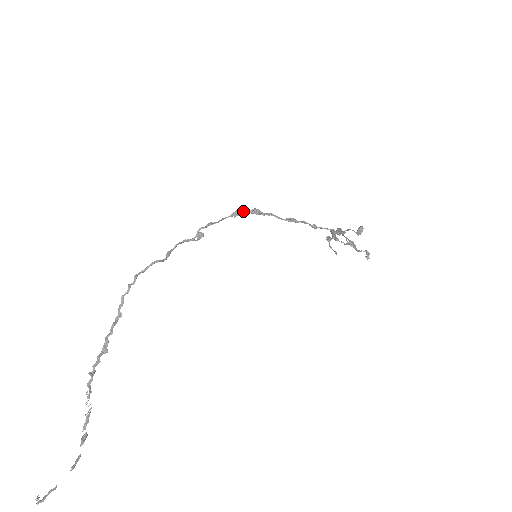
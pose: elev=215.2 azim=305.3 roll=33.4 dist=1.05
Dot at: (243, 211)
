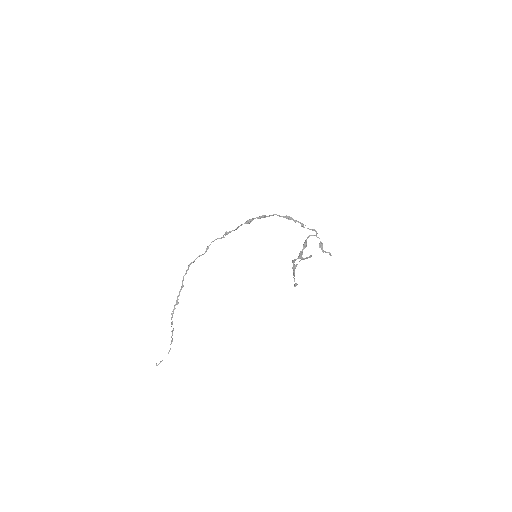
Dot at: occluded
